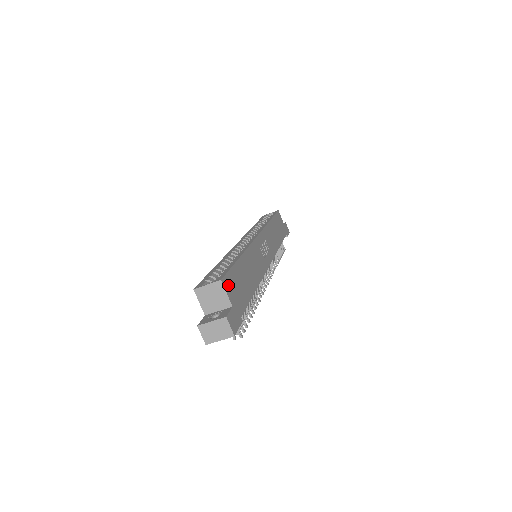
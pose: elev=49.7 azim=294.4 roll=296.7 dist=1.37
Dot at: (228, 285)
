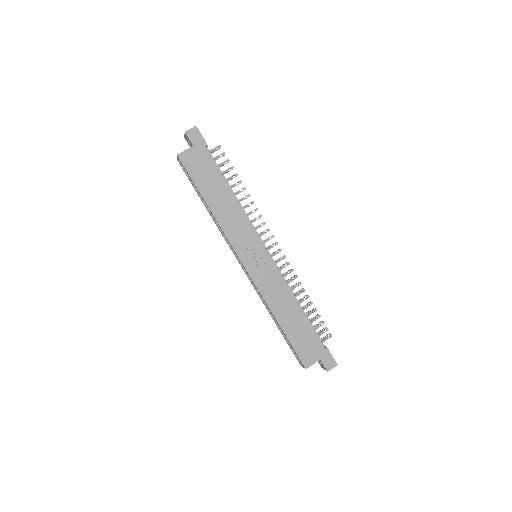
Dot at: (307, 360)
